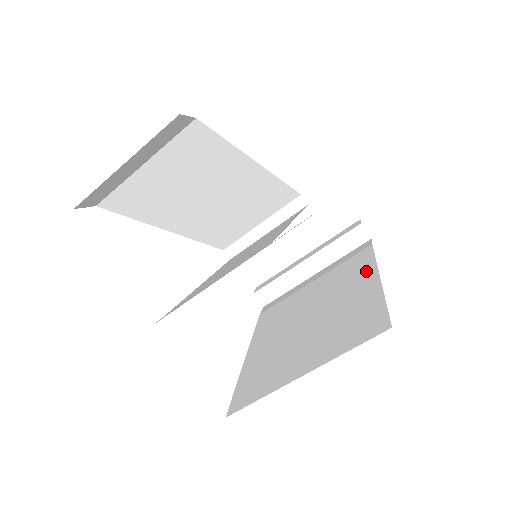
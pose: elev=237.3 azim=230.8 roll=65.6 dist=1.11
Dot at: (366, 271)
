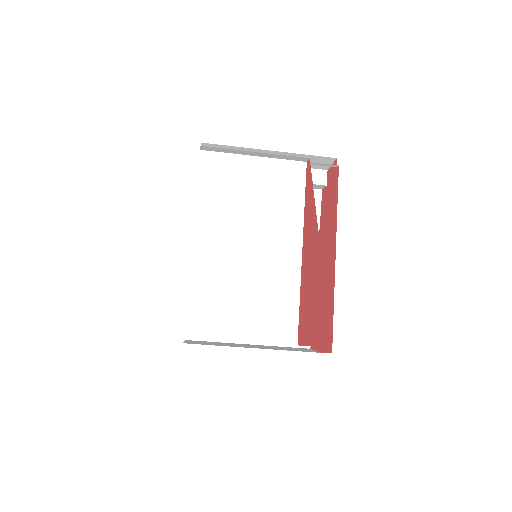
Dot at: occluded
